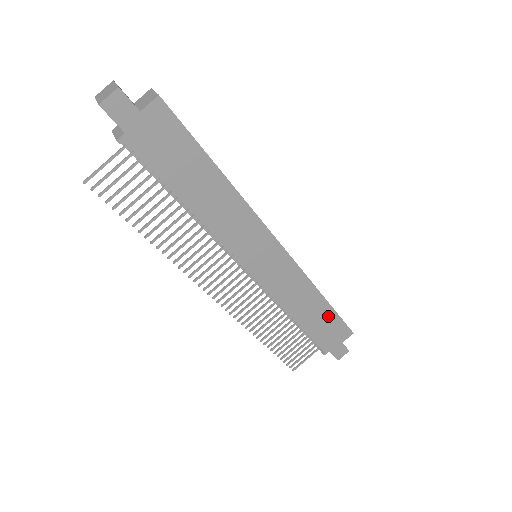
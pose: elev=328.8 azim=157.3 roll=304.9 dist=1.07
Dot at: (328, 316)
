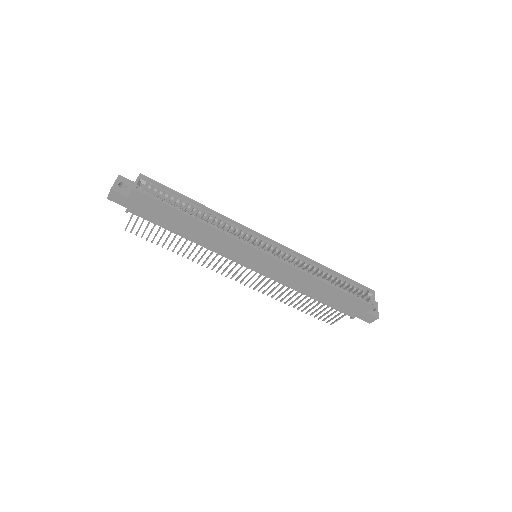
Dot at: (339, 295)
